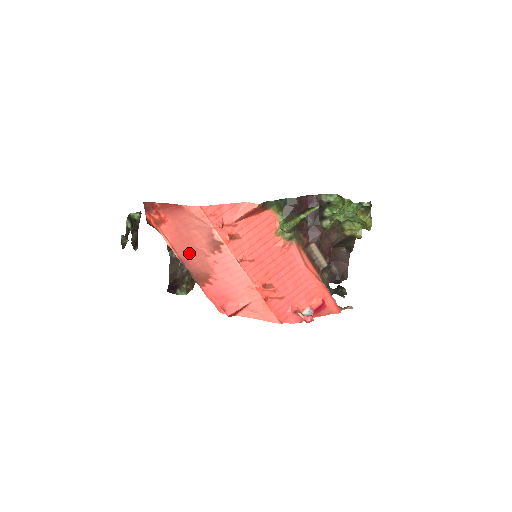
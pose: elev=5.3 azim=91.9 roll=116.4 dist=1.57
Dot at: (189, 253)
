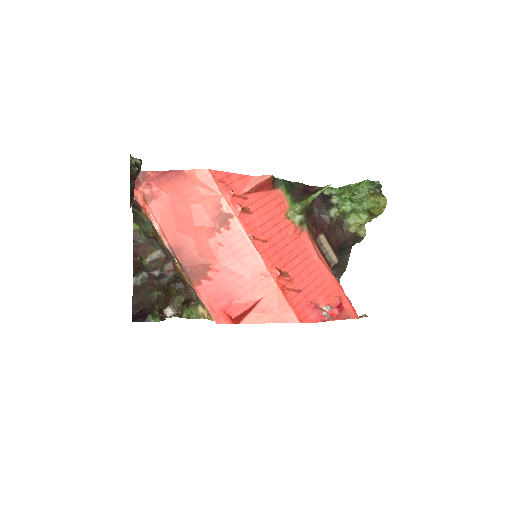
Dot at: (185, 237)
